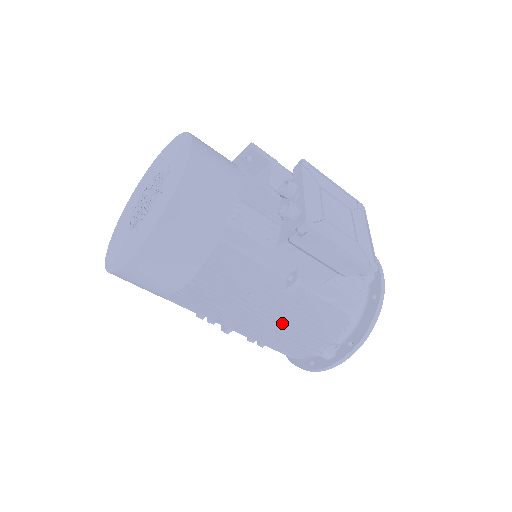
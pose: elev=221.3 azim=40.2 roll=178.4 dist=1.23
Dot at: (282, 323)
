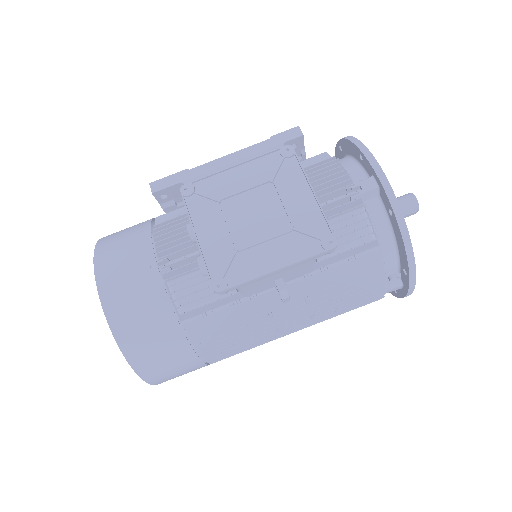
Dot at: (313, 318)
